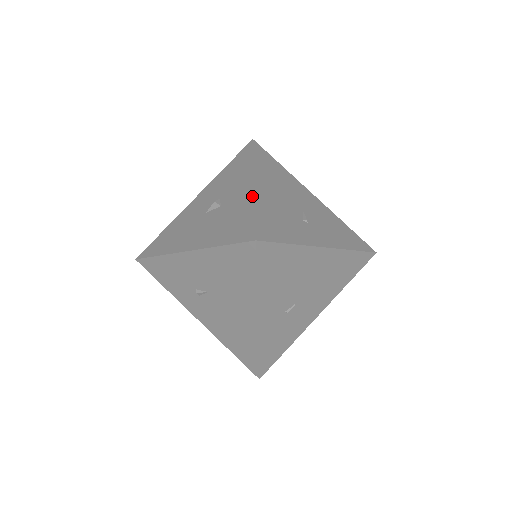
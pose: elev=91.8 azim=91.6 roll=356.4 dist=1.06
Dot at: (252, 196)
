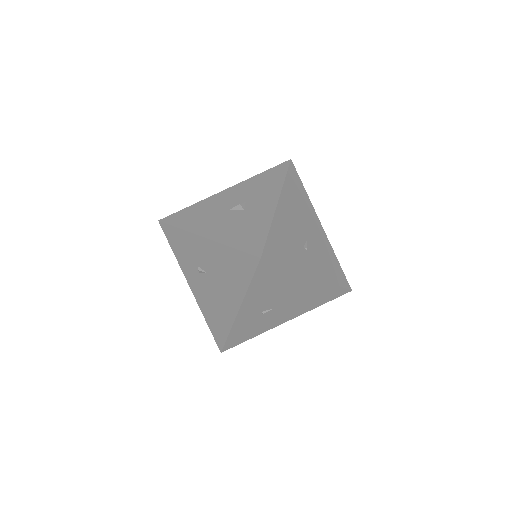
Dot at: (272, 216)
